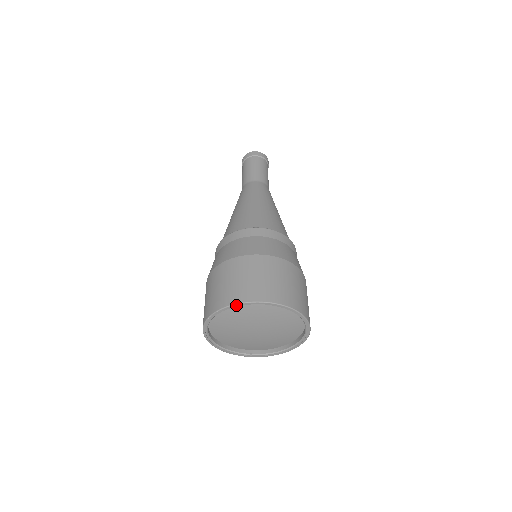
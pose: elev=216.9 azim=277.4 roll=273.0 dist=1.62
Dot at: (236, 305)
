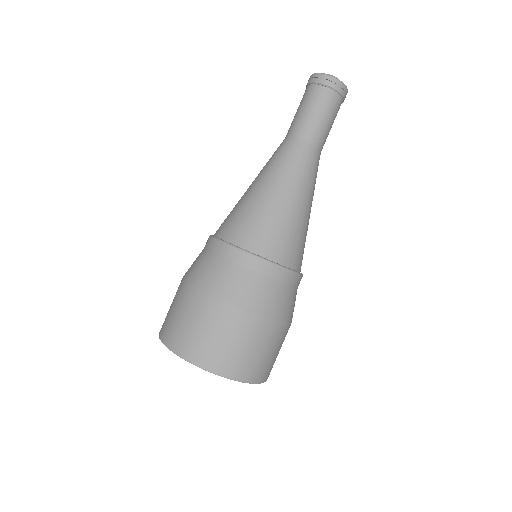
Dot at: (236, 380)
